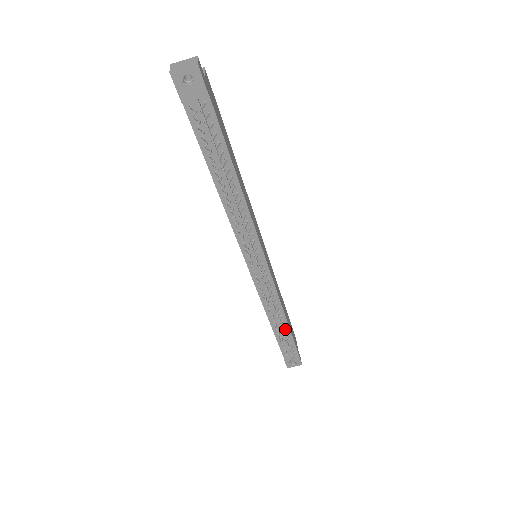
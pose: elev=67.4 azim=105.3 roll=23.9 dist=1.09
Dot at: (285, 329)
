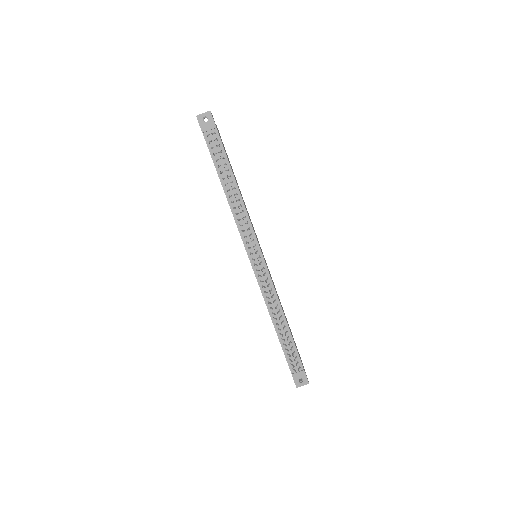
Dot at: (286, 331)
